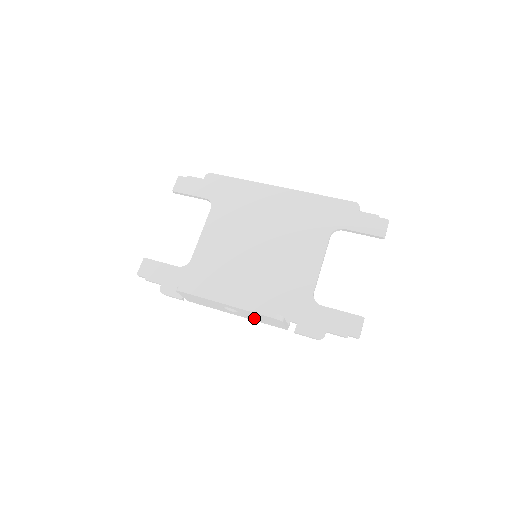
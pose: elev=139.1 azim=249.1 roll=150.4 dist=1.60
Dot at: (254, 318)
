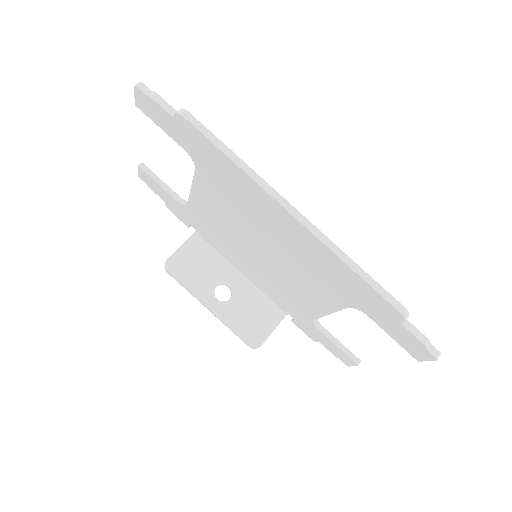
Dot at: (249, 302)
